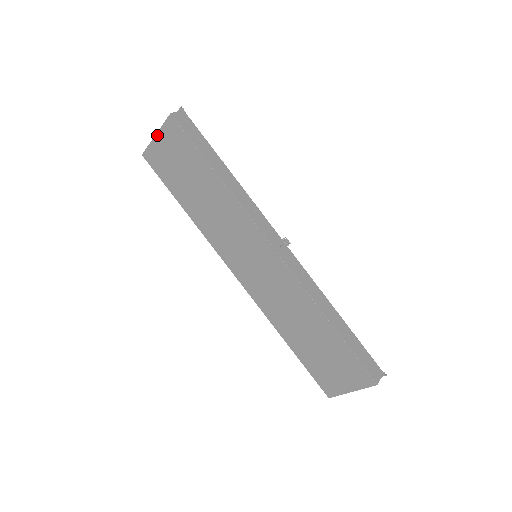
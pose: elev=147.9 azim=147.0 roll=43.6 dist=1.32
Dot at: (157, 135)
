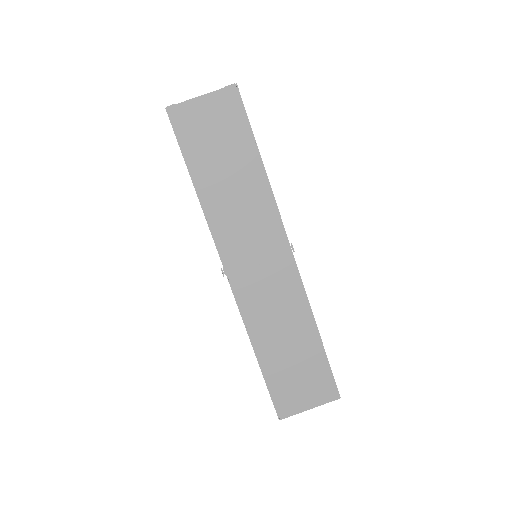
Dot at: (204, 96)
